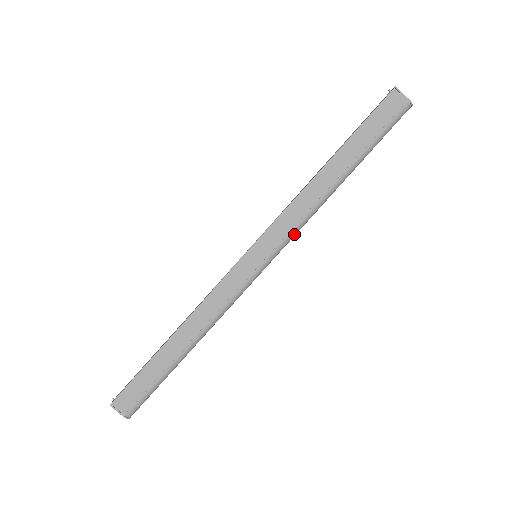
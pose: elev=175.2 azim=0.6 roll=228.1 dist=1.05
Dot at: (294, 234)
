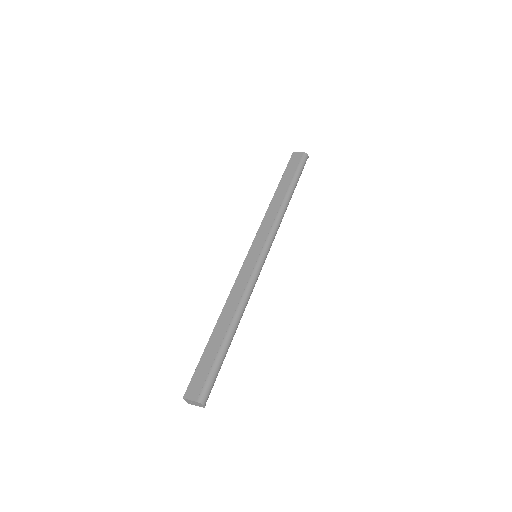
Dot at: (274, 232)
